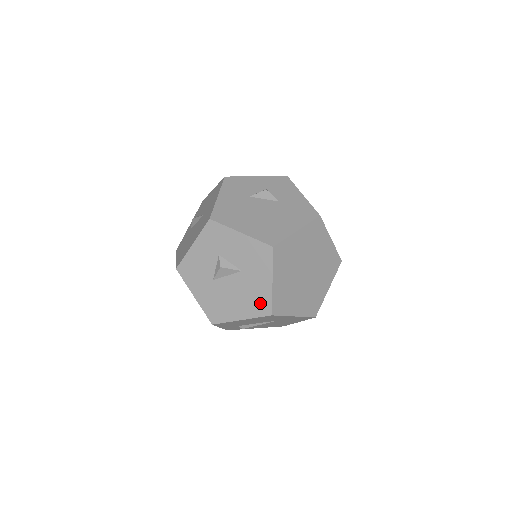
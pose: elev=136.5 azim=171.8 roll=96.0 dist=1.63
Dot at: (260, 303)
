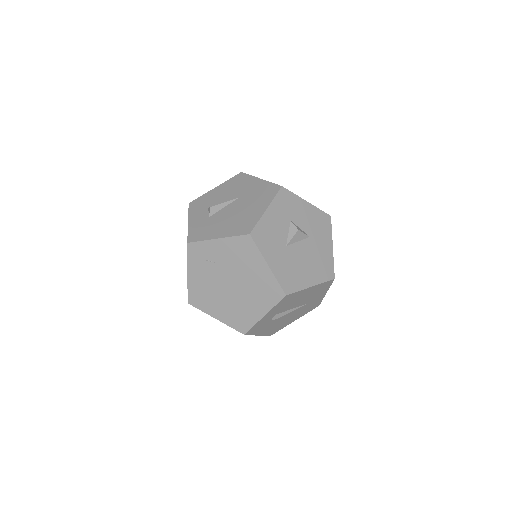
Dot at: (325, 267)
